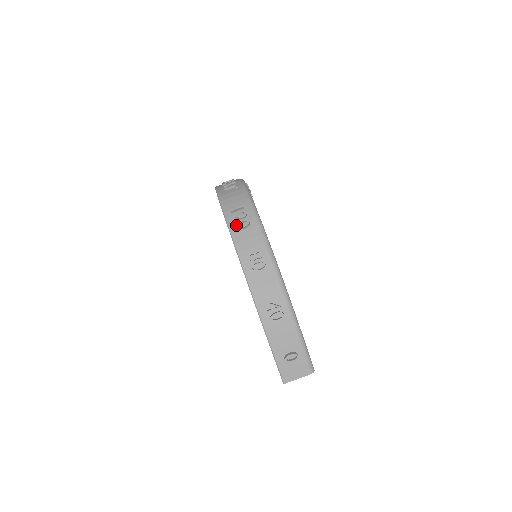
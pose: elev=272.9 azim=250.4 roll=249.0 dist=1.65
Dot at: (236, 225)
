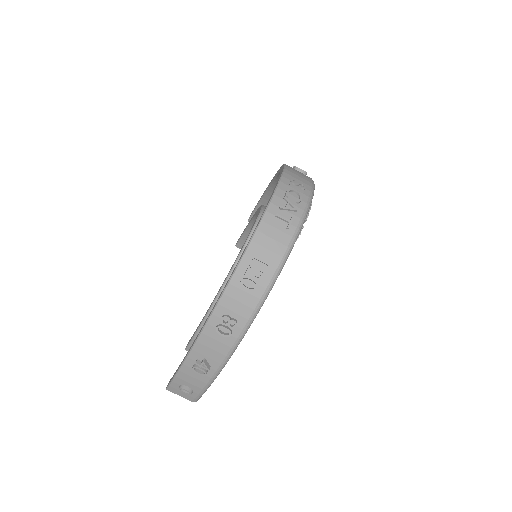
Dot at: (242, 281)
